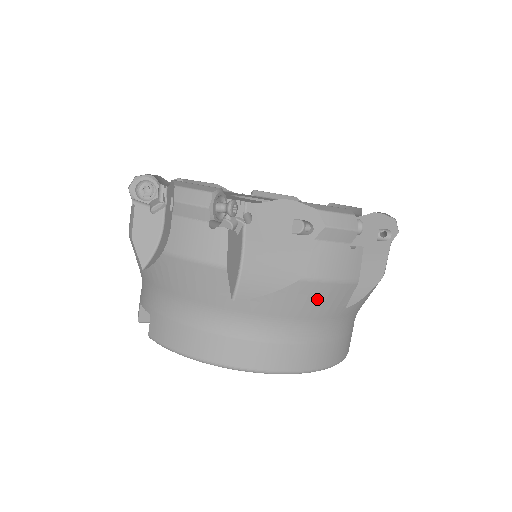
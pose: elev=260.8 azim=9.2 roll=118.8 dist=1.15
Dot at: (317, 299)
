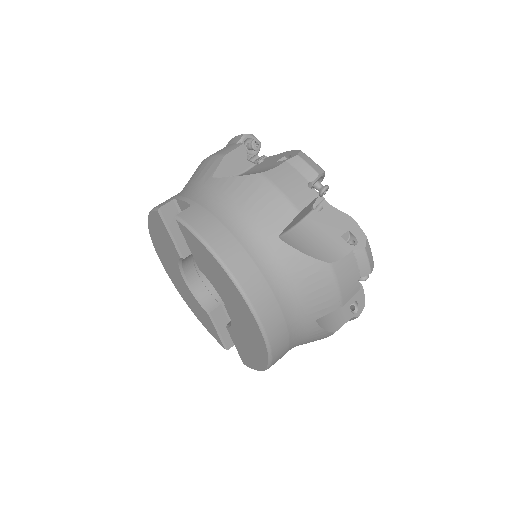
Dot at: (320, 289)
